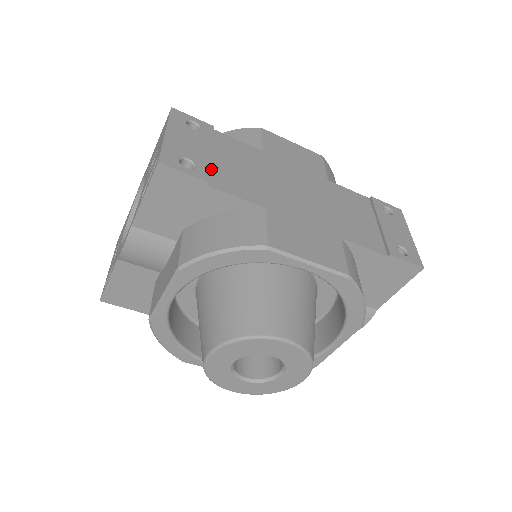
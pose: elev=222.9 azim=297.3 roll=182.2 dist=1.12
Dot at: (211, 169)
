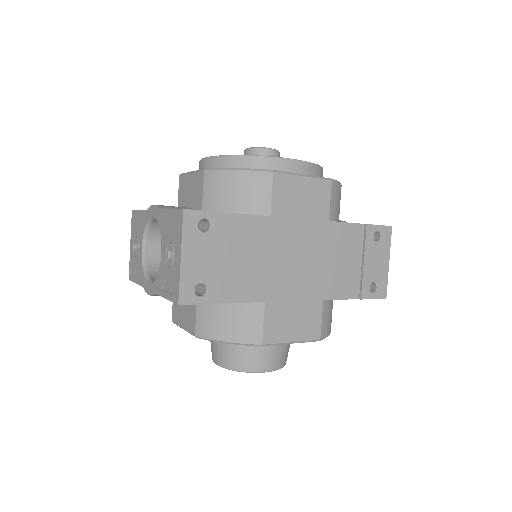
Dot at: (221, 279)
